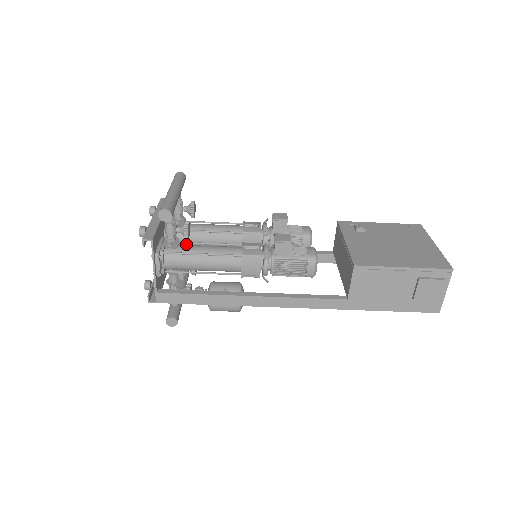
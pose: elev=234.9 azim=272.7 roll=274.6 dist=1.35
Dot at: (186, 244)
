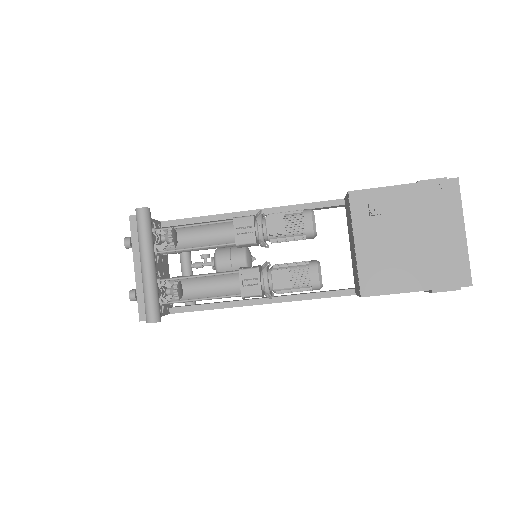
Dot at: occluded
